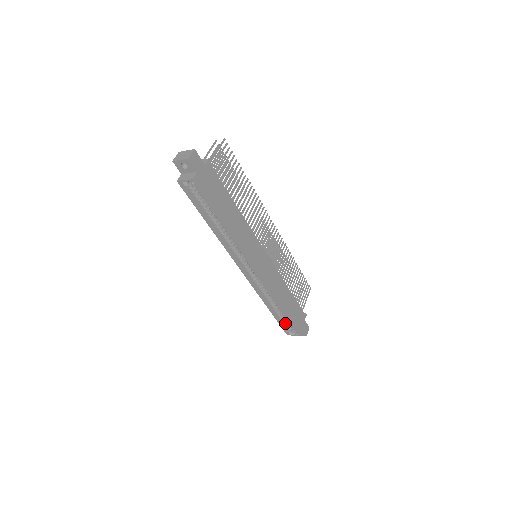
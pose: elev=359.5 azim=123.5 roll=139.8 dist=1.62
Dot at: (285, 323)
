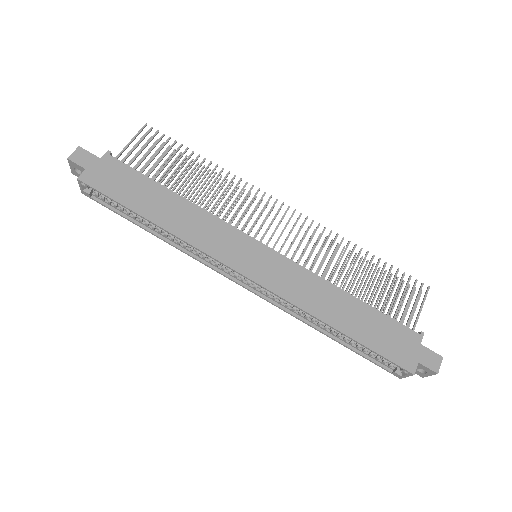
Dot at: (376, 356)
